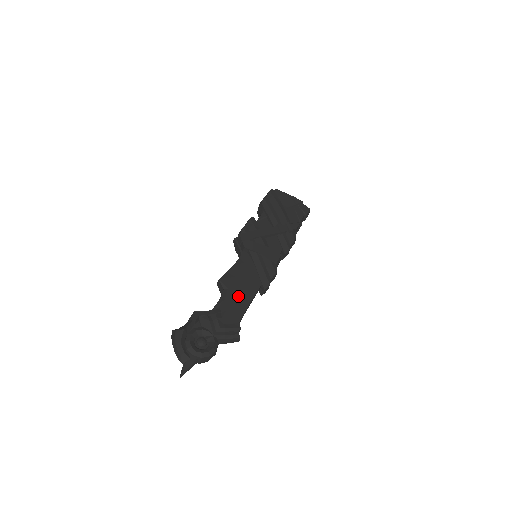
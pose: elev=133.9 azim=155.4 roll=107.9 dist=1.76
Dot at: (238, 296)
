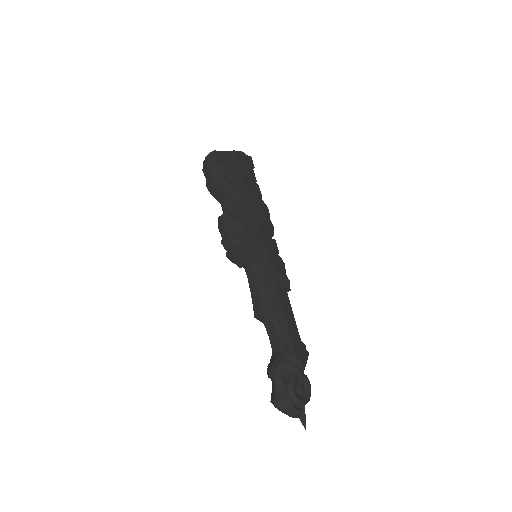
Dot at: (286, 318)
